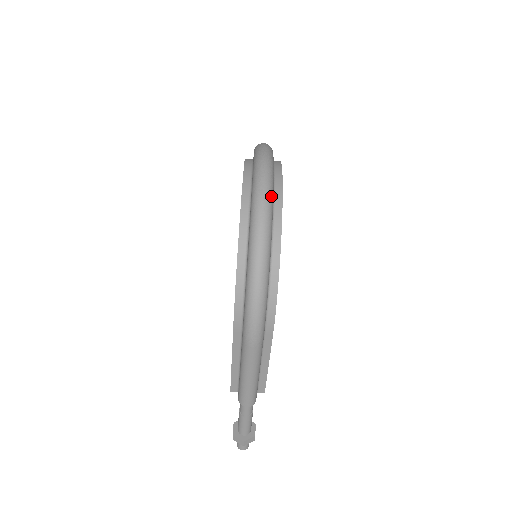
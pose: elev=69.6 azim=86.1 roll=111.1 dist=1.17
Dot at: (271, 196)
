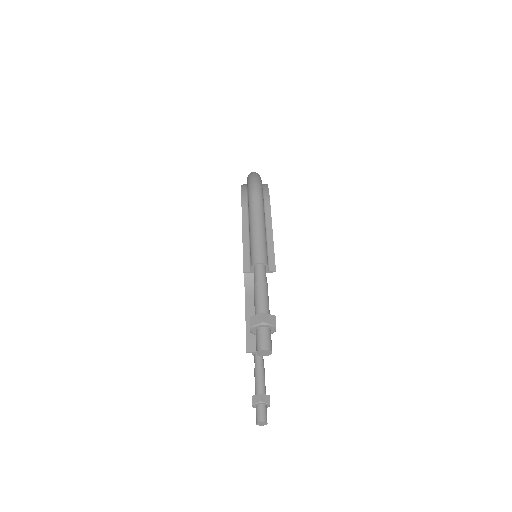
Dot at: occluded
